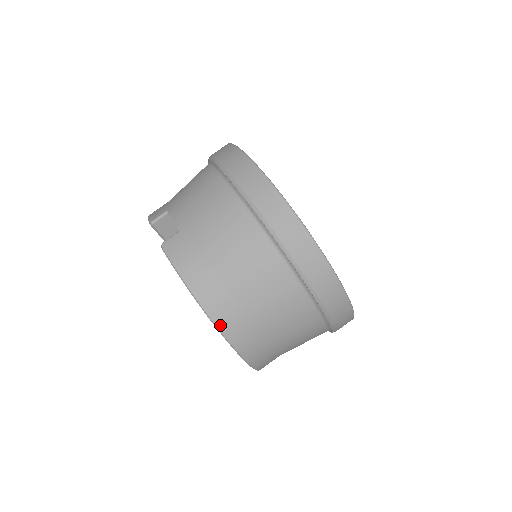
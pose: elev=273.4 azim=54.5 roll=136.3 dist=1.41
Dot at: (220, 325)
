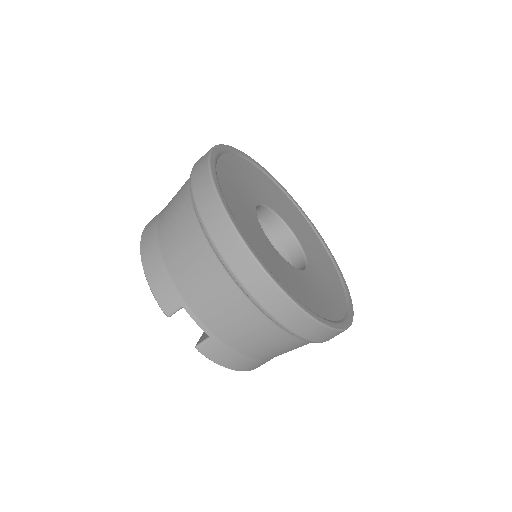
Dot at: occluded
